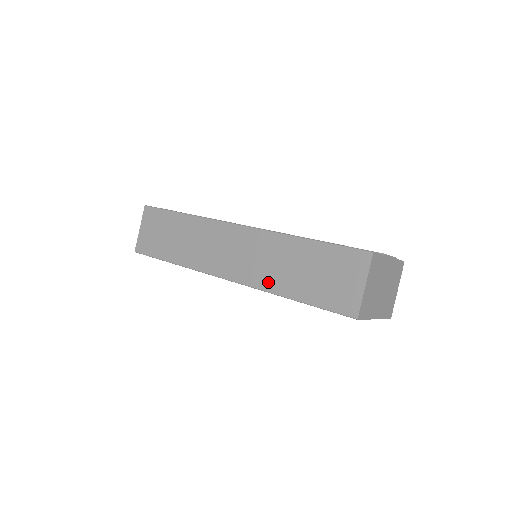
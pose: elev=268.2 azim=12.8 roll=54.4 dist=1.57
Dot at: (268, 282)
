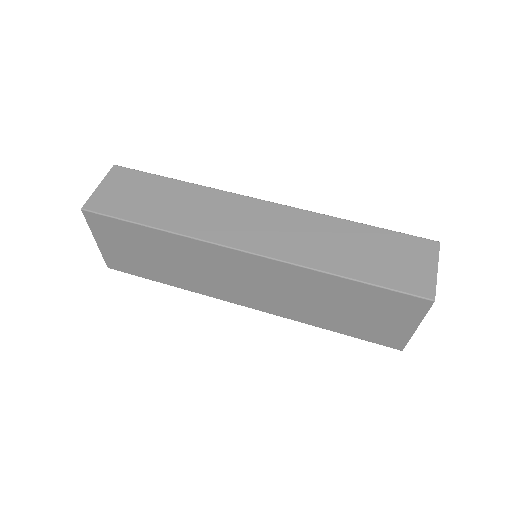
Dot at: (312, 258)
